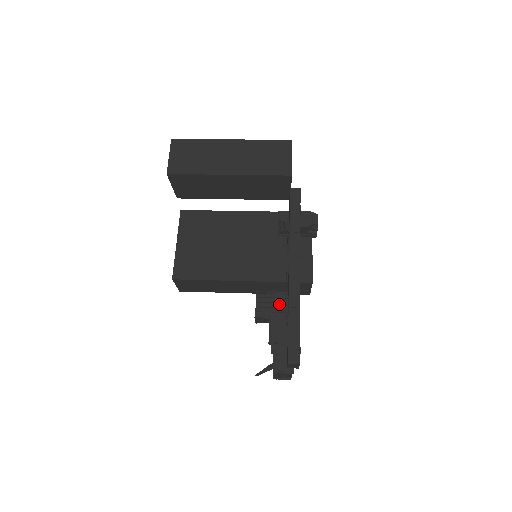
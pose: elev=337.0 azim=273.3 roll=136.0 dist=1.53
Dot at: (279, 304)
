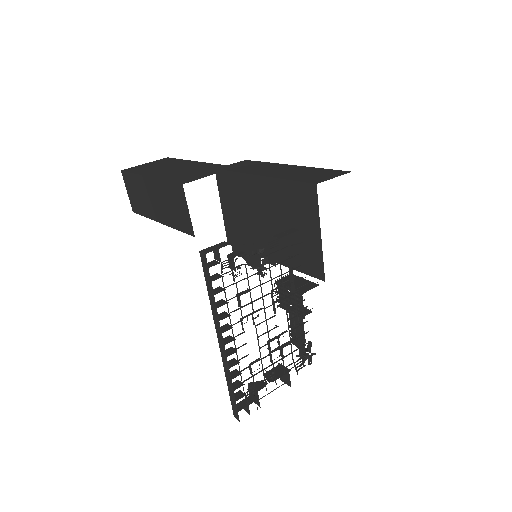
Dot at: (294, 300)
